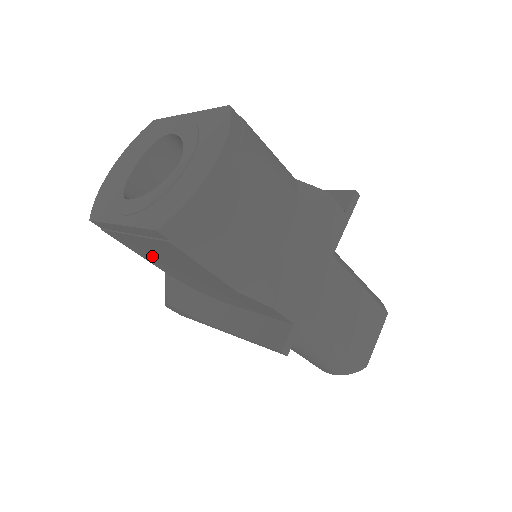
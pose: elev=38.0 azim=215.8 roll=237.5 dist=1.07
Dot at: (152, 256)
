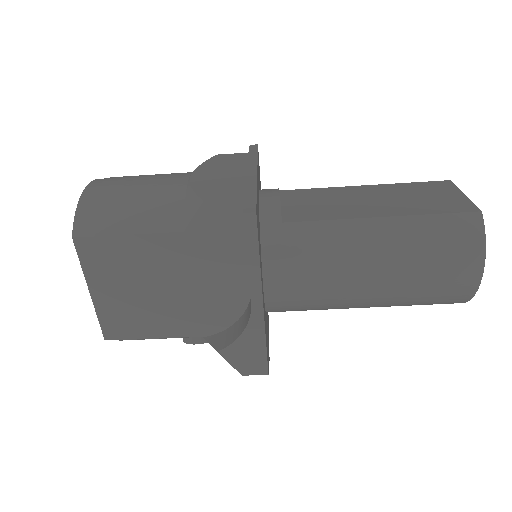
Dot at: (153, 312)
